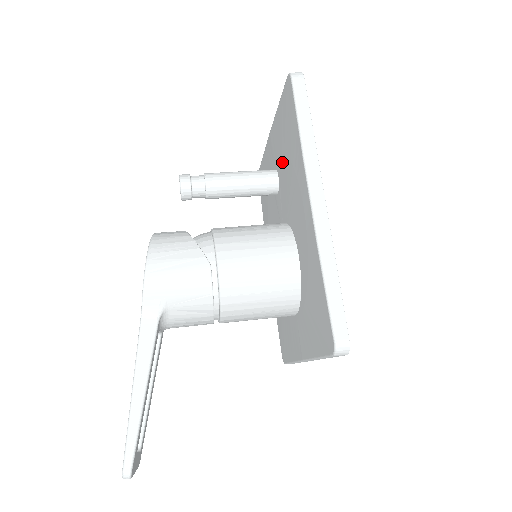
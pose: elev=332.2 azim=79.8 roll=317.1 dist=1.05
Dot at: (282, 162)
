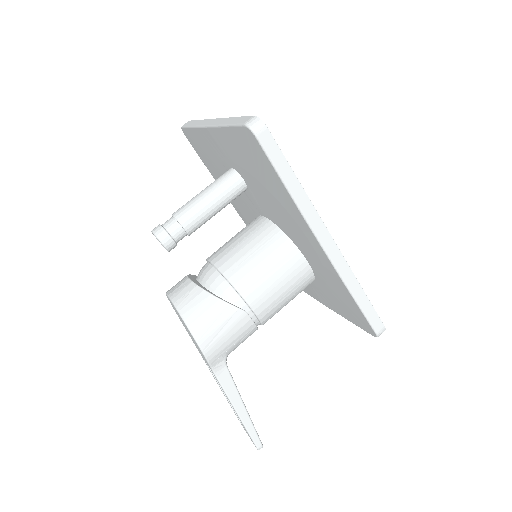
Dot at: (251, 179)
